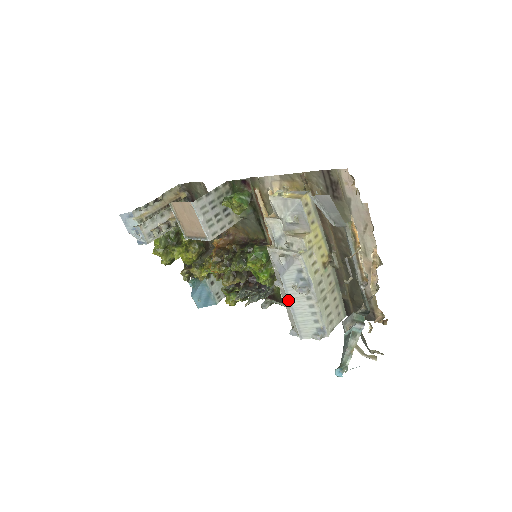
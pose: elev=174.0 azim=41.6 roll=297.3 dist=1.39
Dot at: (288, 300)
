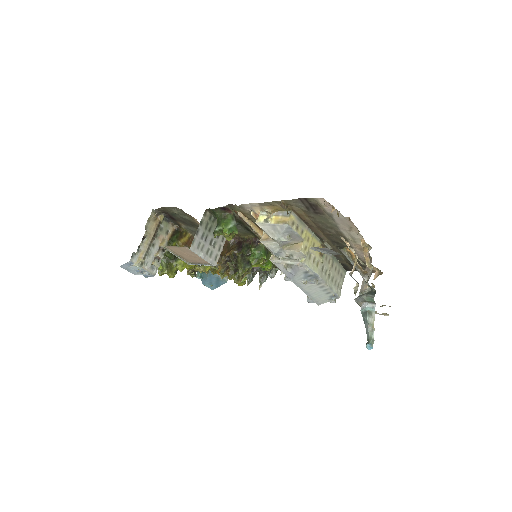
Dot at: (302, 290)
